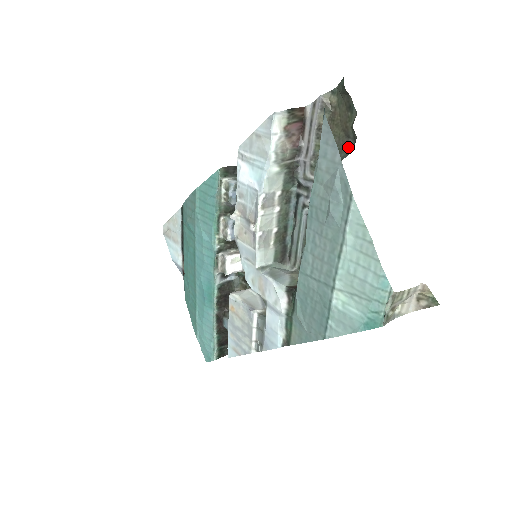
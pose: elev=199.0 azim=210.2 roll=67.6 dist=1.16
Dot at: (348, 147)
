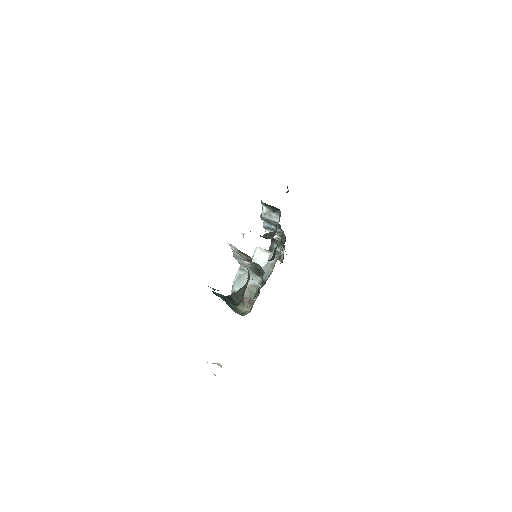
Dot at: (241, 300)
